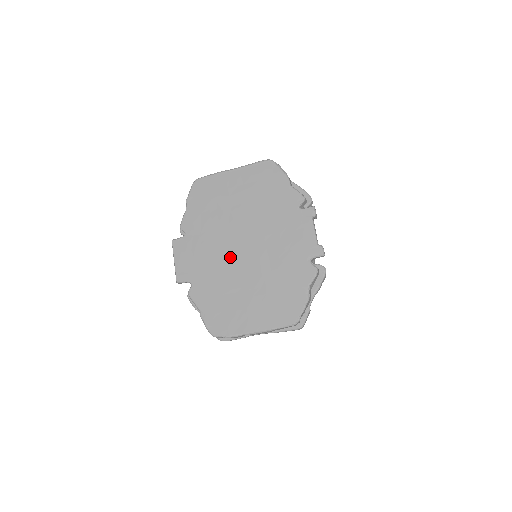
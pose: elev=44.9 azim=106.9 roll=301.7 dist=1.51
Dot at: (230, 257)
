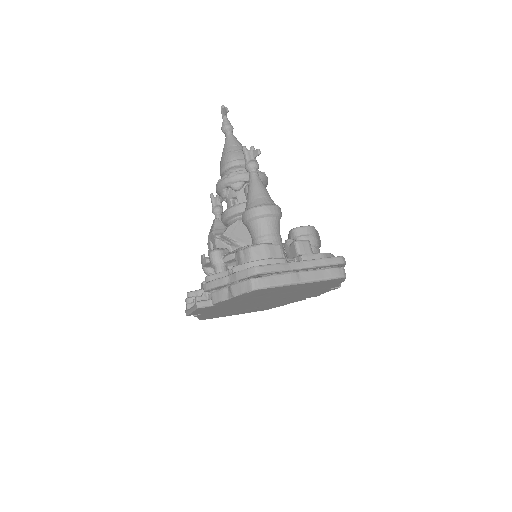
Dot at: (248, 305)
